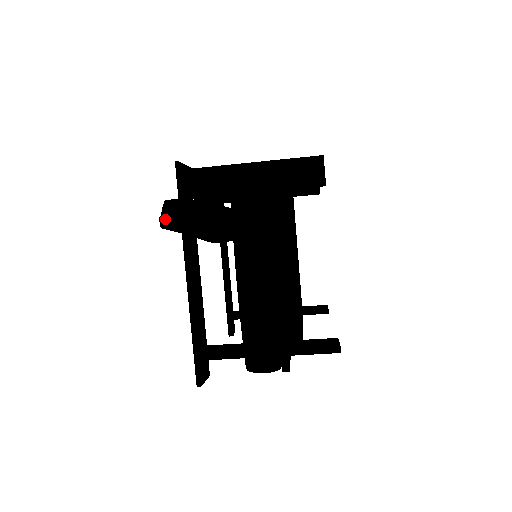
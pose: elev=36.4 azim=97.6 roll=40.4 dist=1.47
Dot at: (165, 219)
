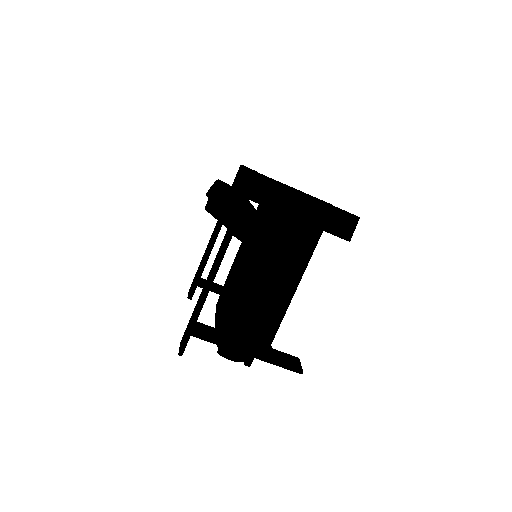
Dot at: (212, 204)
